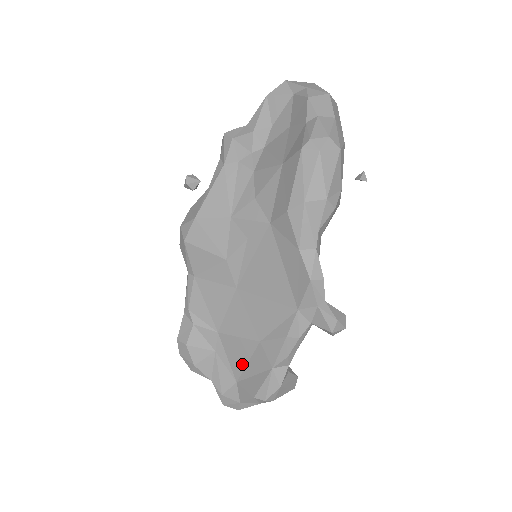
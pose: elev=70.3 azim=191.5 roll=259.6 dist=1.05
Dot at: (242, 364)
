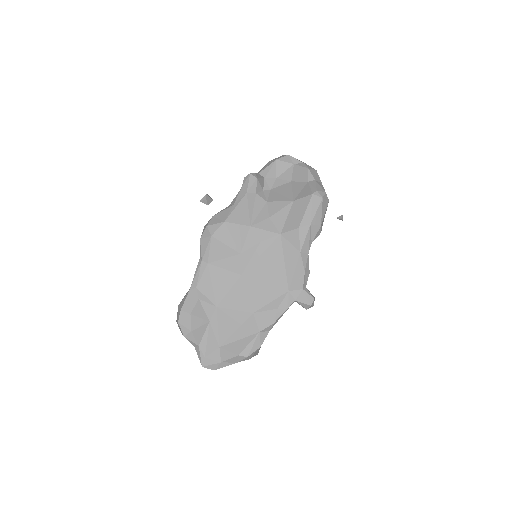
Dot at: (230, 332)
